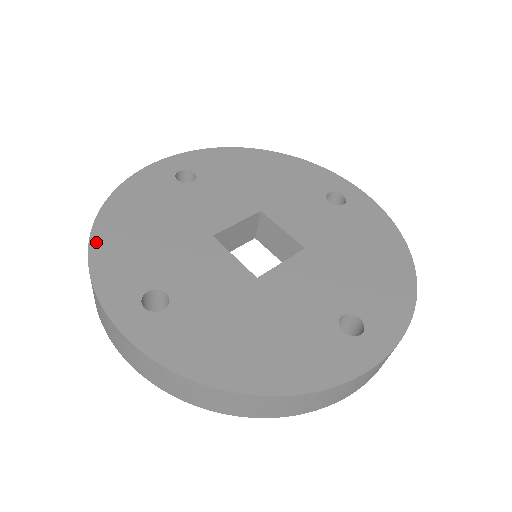
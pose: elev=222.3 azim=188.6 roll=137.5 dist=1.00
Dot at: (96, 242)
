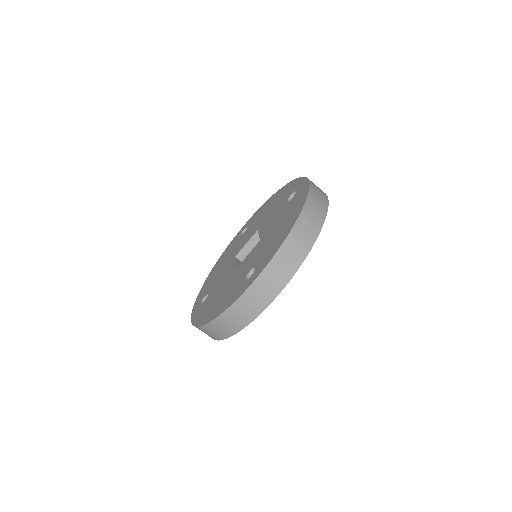
Dot at: (215, 316)
